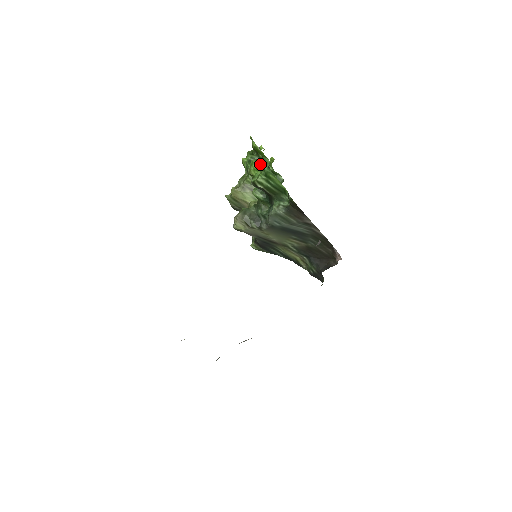
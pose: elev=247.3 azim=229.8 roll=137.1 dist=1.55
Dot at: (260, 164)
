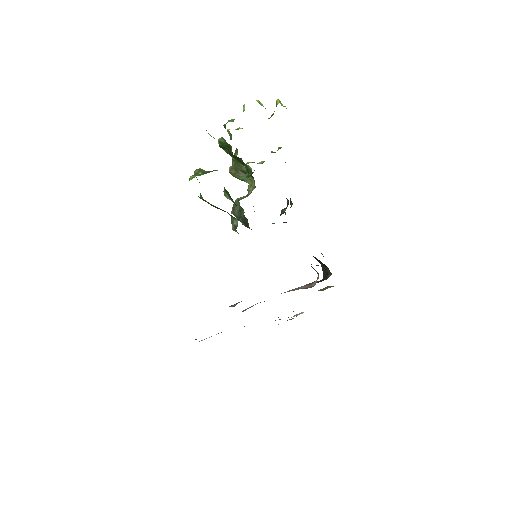
Dot at: occluded
